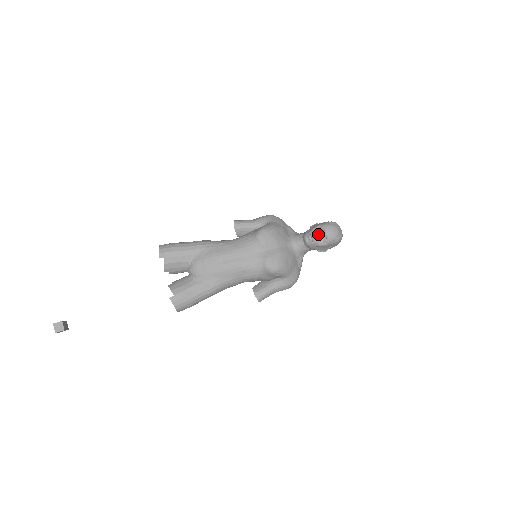
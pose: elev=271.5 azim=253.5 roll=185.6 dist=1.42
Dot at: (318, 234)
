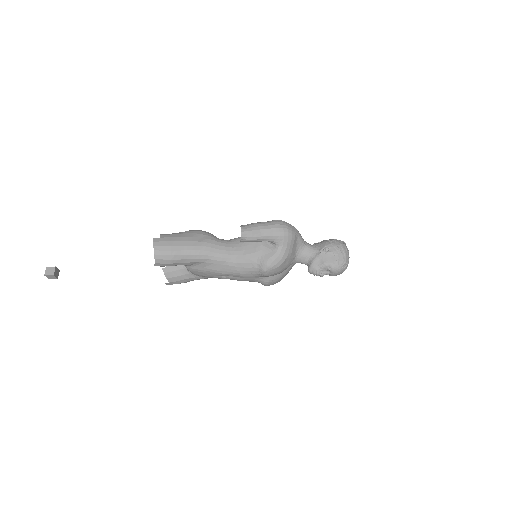
Dot at: (323, 275)
